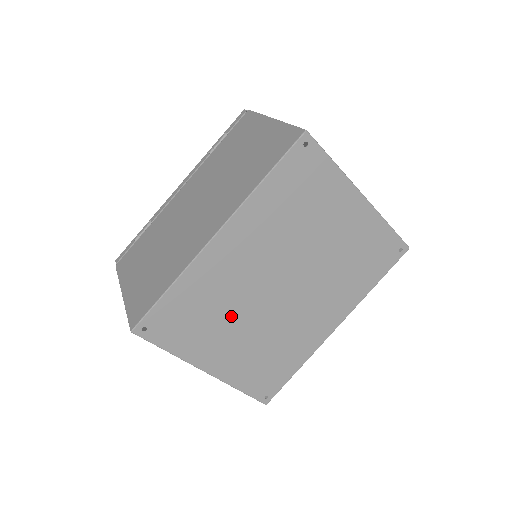
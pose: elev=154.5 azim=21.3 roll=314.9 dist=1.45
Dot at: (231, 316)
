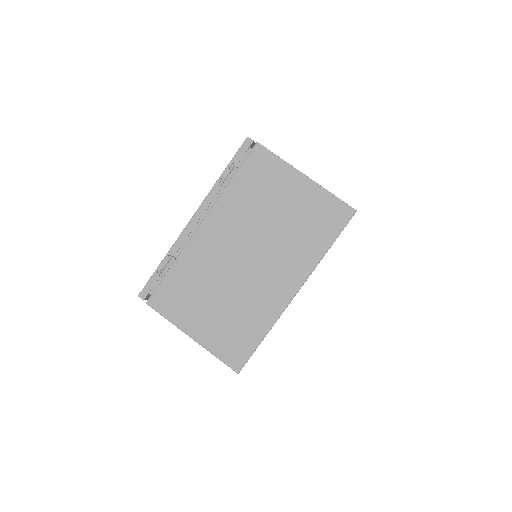
Dot at: occluded
